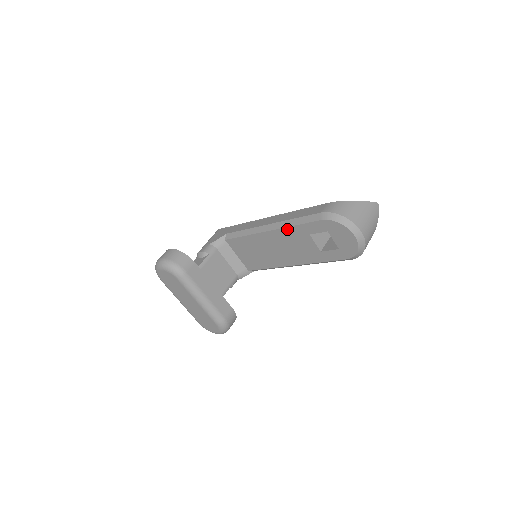
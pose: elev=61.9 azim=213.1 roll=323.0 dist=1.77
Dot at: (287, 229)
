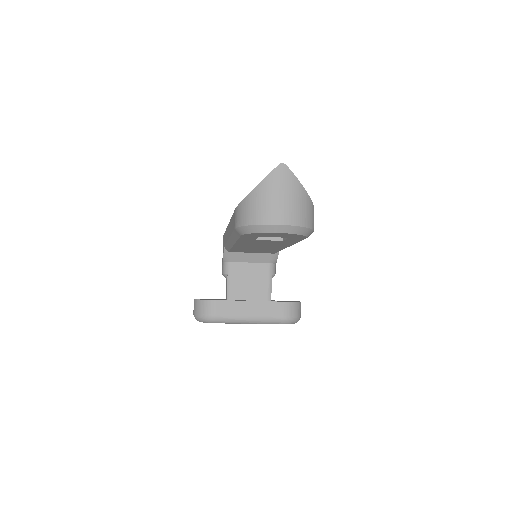
Dot at: (239, 242)
